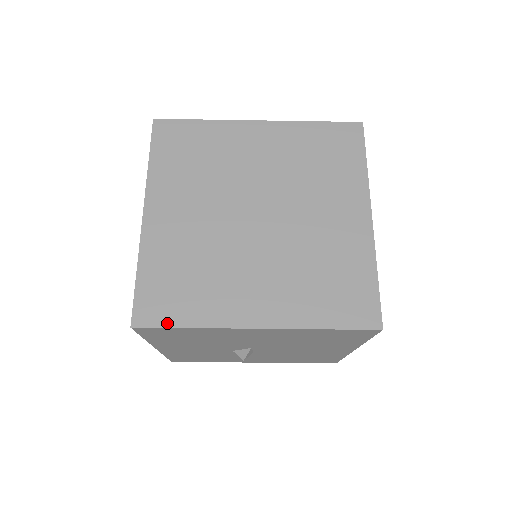
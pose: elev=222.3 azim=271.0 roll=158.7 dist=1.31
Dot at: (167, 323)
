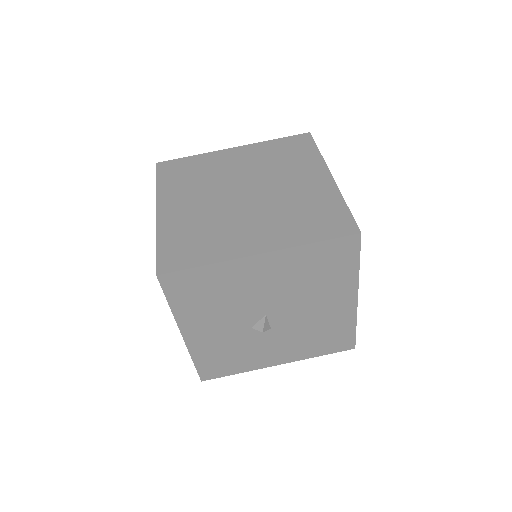
Dot at: (186, 266)
